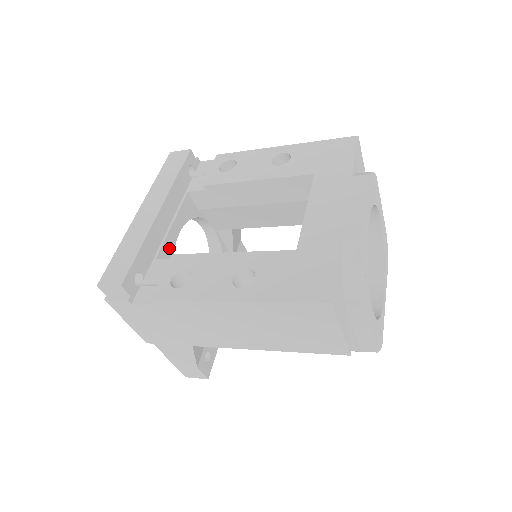
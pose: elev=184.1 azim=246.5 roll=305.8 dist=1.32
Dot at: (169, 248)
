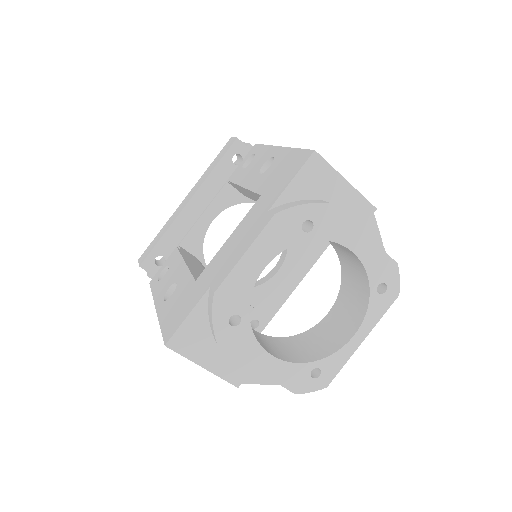
Dot at: (197, 235)
